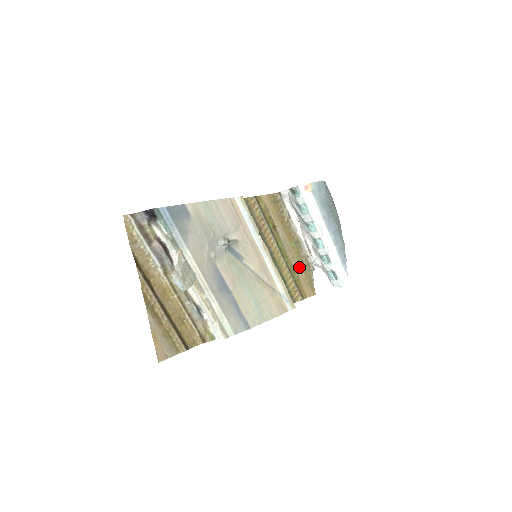
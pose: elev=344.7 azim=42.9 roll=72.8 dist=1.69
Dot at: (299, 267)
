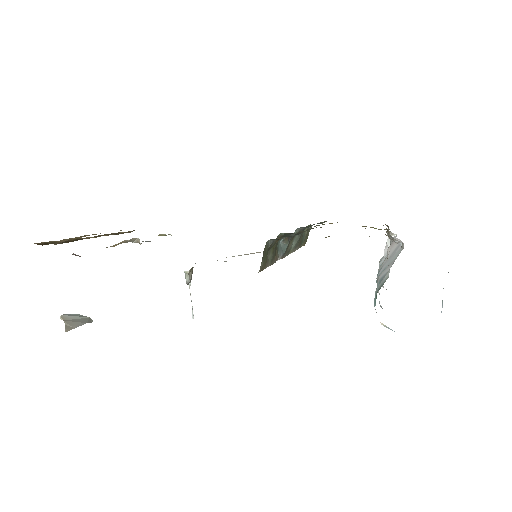
Dot at: occluded
